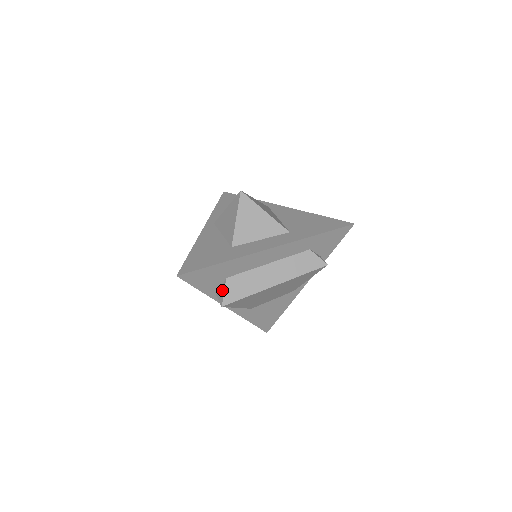
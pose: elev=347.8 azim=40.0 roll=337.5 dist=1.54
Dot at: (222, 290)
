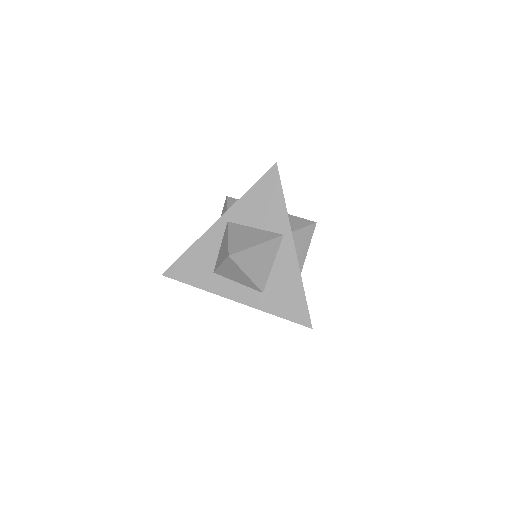
Dot at: occluded
